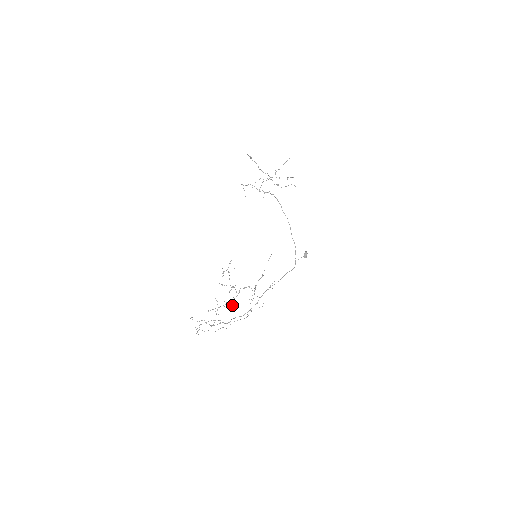
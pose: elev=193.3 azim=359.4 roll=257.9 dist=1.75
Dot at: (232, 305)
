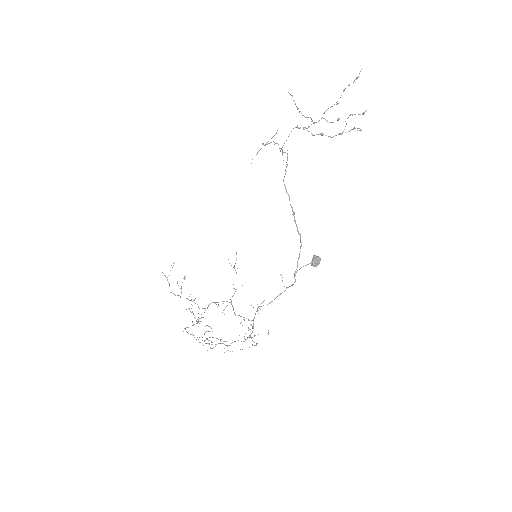
Dot at: occluded
